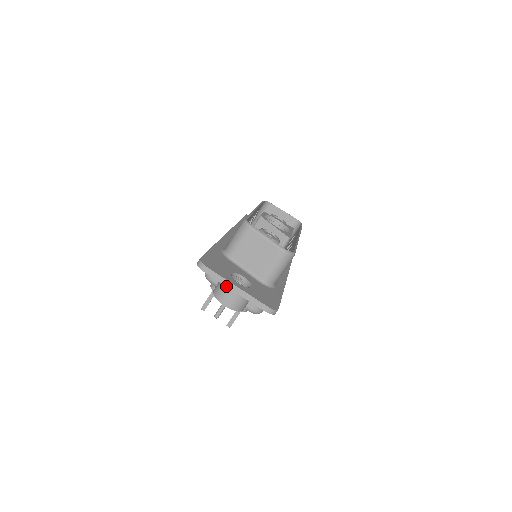
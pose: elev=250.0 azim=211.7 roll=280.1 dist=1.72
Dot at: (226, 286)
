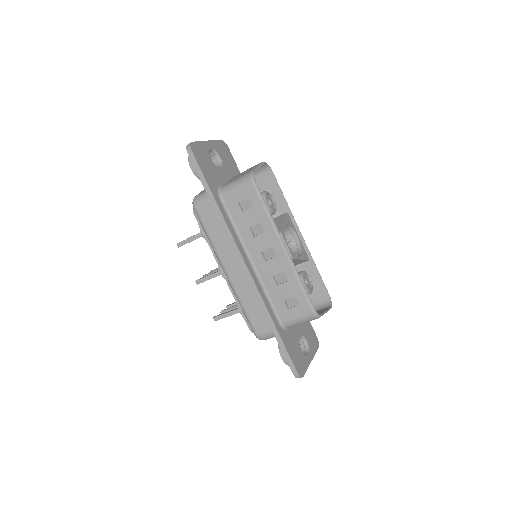
Dot at: occluded
